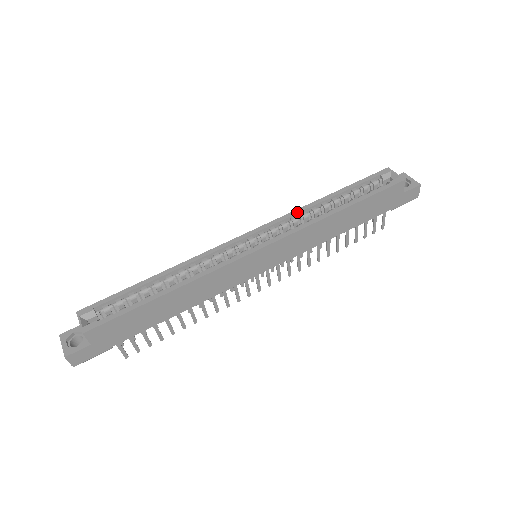
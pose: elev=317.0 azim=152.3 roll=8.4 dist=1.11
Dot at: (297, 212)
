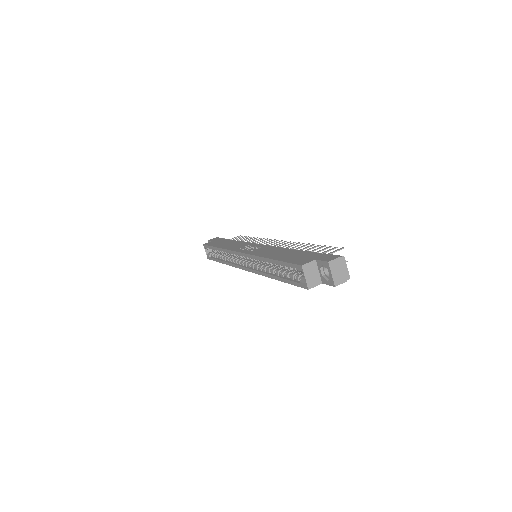
Dot at: occluded
